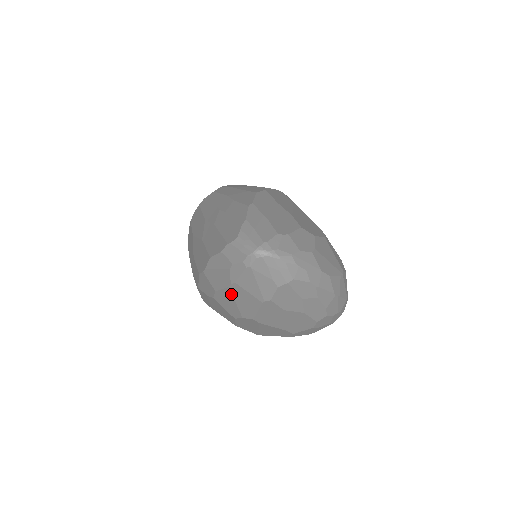
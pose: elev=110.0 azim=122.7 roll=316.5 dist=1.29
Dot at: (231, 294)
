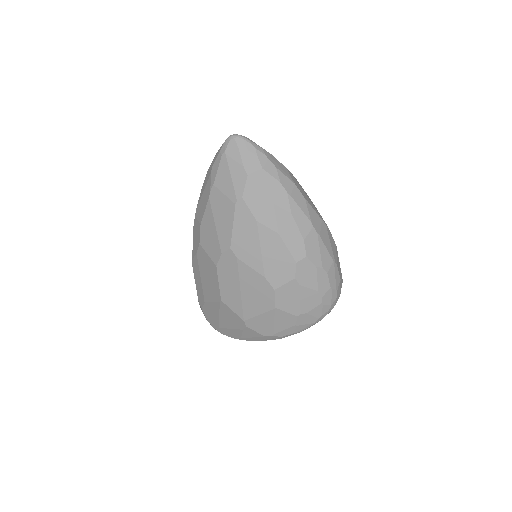
Dot at: (211, 211)
